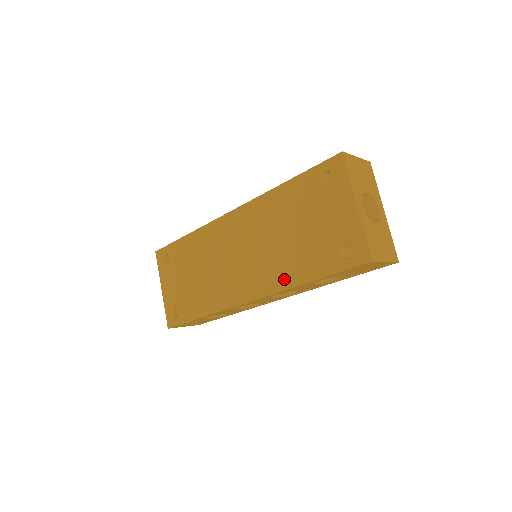
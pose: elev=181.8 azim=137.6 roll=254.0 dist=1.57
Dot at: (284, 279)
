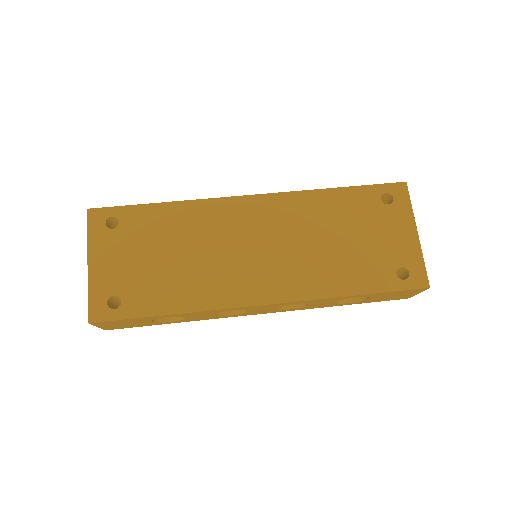
Dot at: (322, 286)
